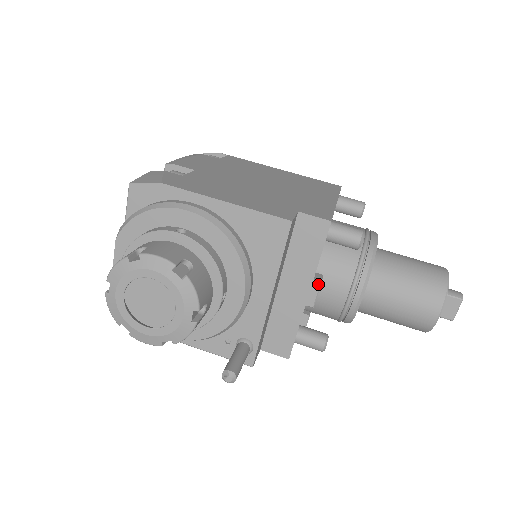
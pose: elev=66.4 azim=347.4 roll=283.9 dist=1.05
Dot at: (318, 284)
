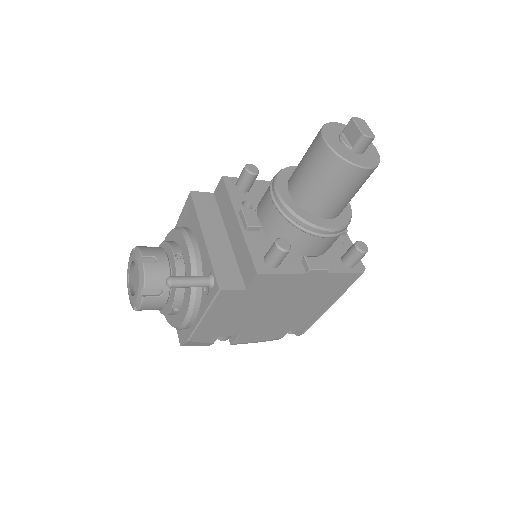
Dot at: (241, 211)
